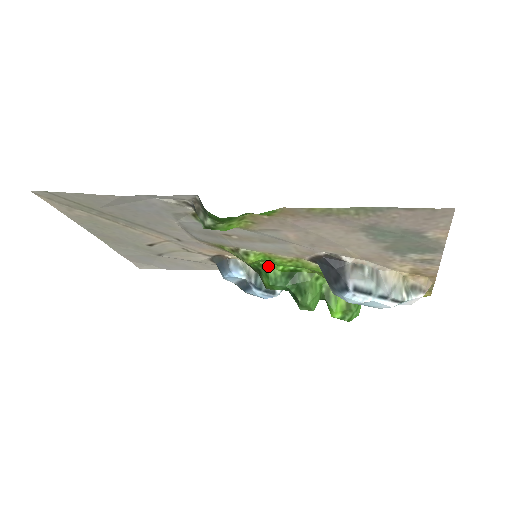
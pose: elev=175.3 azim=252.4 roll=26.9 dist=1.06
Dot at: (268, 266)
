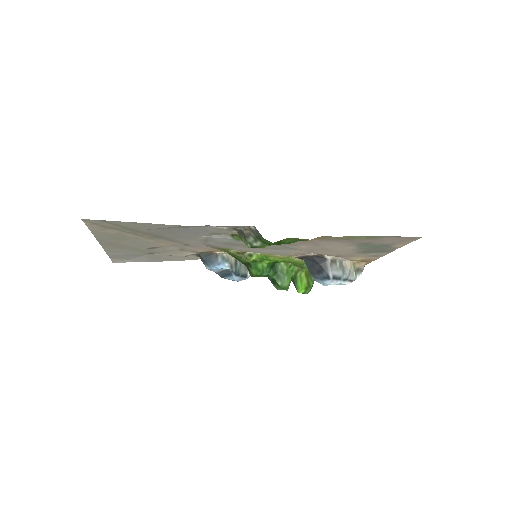
Dot at: (258, 261)
